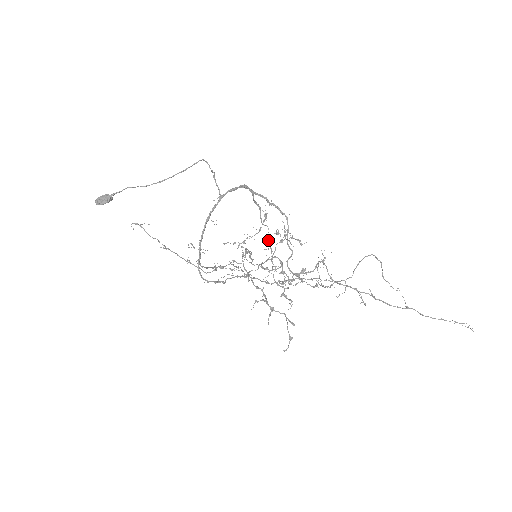
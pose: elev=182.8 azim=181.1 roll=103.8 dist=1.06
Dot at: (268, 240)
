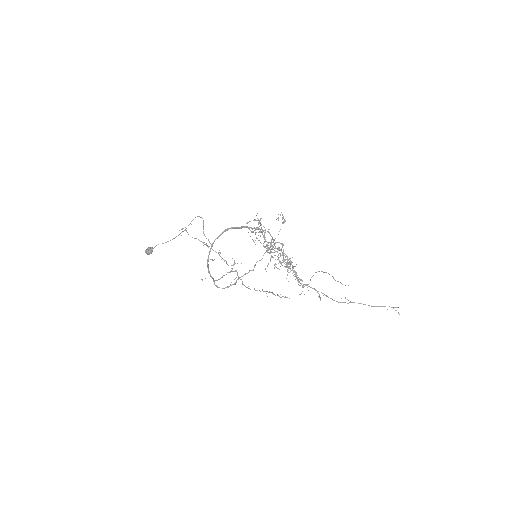
Dot at: occluded
